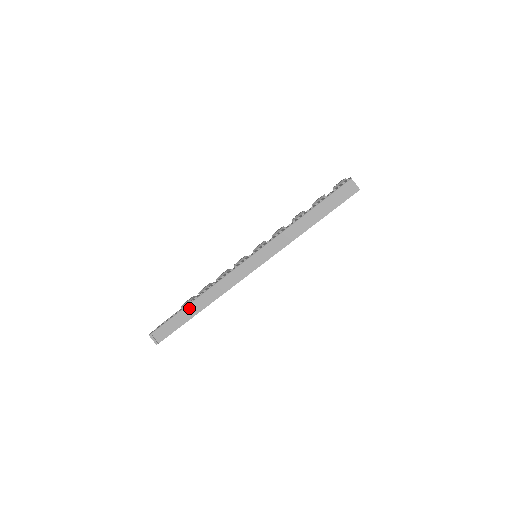
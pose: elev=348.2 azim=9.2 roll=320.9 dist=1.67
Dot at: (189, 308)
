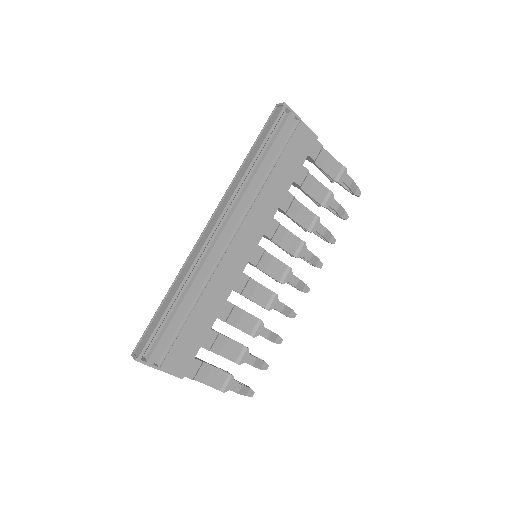
Dot at: (166, 300)
